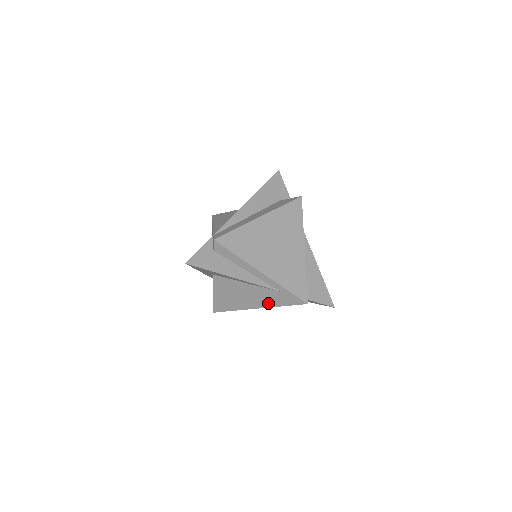
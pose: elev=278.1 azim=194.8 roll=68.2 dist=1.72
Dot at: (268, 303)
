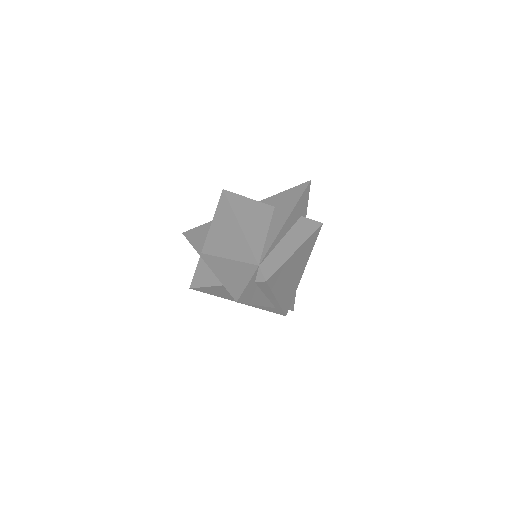
Dot at: (254, 305)
